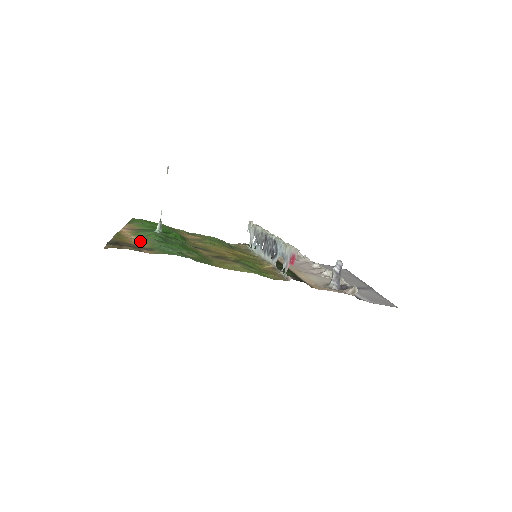
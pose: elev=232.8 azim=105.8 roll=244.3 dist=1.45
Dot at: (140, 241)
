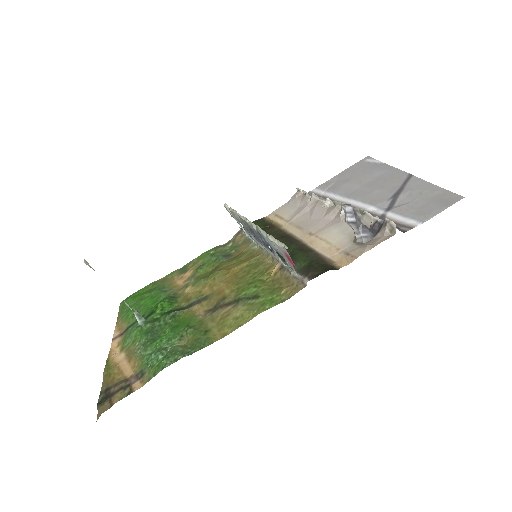
Dot at: (129, 361)
